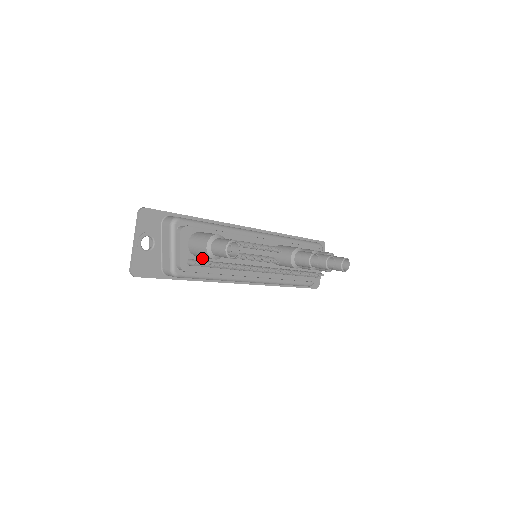
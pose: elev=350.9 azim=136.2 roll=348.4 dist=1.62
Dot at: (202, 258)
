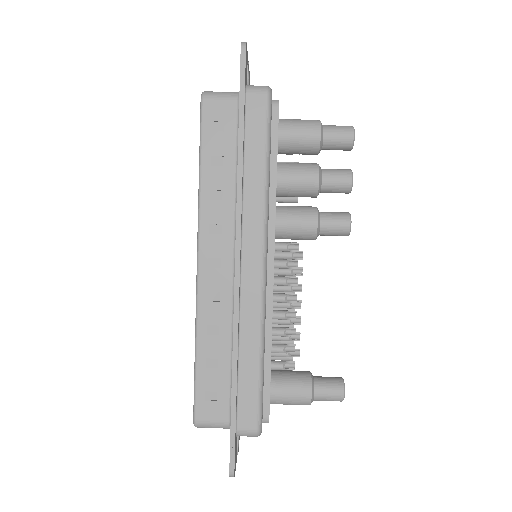
Dot at: occluded
